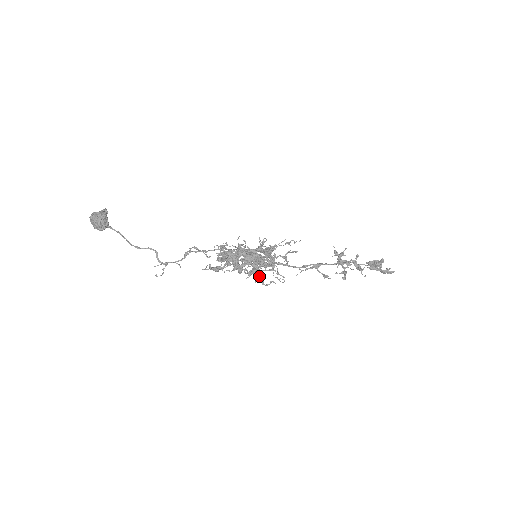
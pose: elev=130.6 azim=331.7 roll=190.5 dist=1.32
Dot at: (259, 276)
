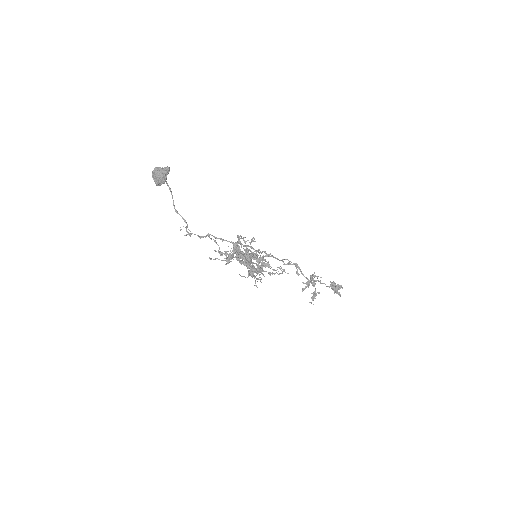
Dot at: occluded
